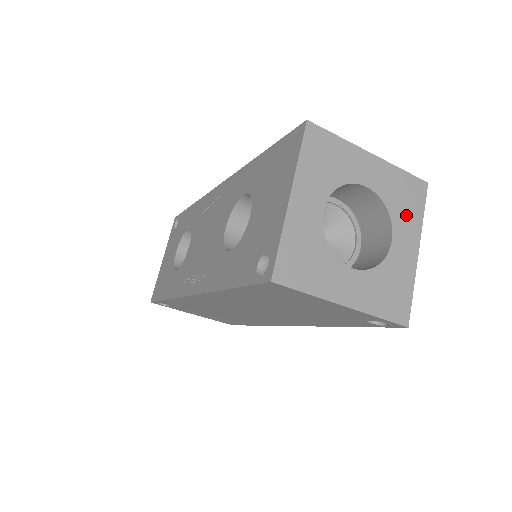
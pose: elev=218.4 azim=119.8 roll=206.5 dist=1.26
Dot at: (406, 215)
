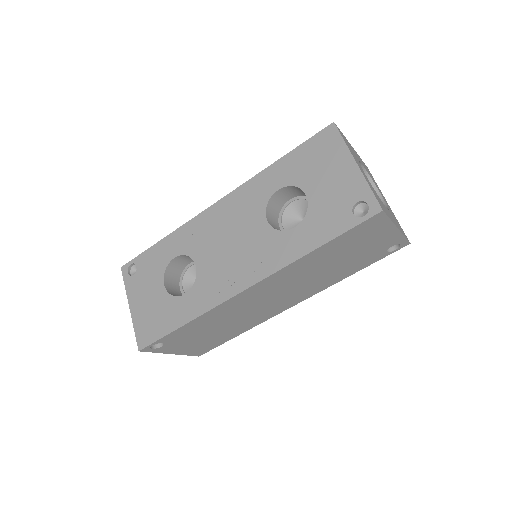
Dot at: (375, 183)
